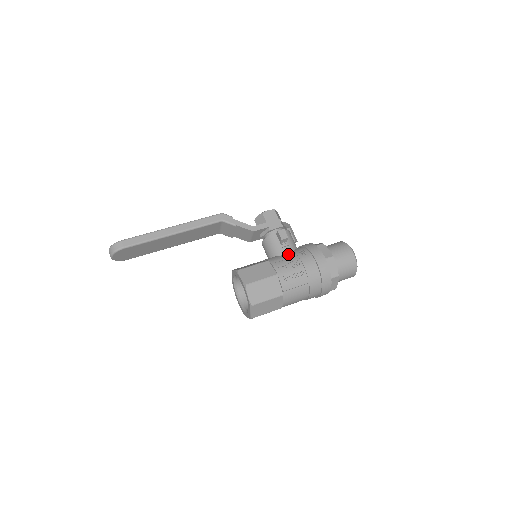
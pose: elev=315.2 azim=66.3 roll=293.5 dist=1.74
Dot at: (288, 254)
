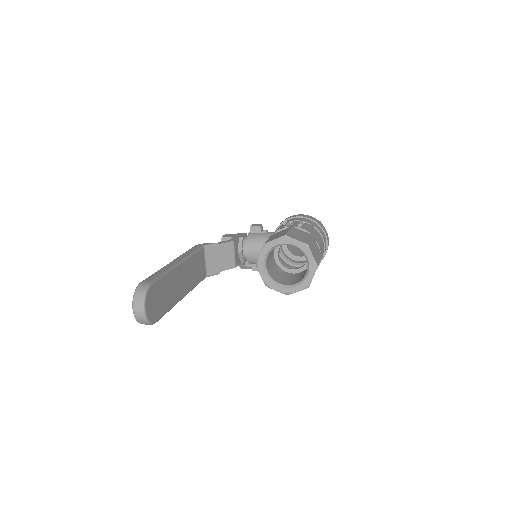
Dot at: occluded
